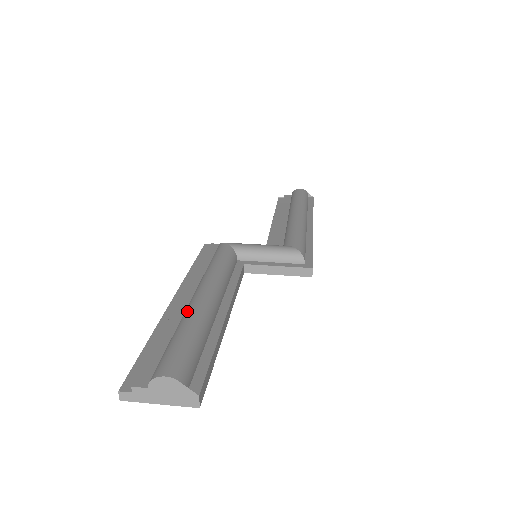
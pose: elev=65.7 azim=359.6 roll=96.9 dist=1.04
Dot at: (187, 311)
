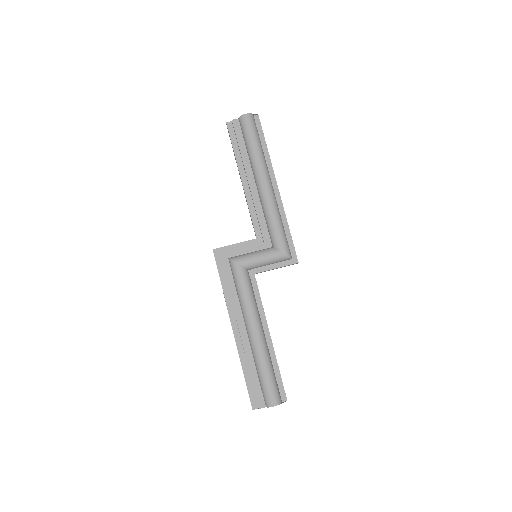
Dot at: (255, 353)
